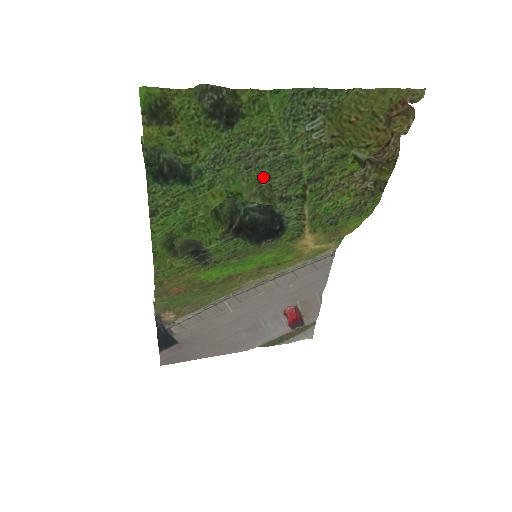
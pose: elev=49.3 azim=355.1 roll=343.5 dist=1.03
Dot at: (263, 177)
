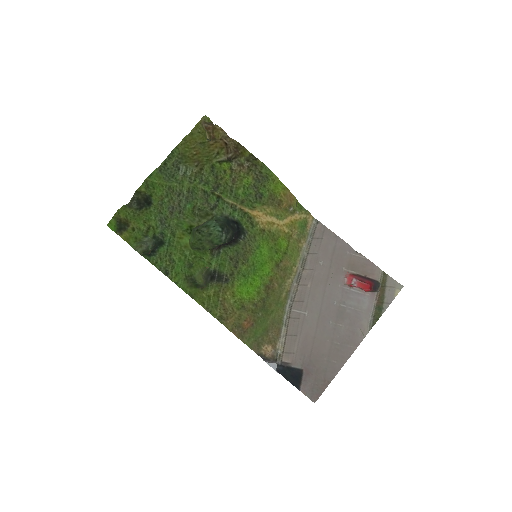
Dot at: (192, 210)
